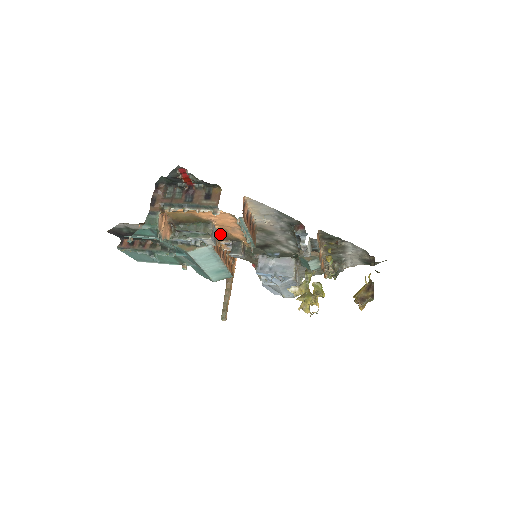
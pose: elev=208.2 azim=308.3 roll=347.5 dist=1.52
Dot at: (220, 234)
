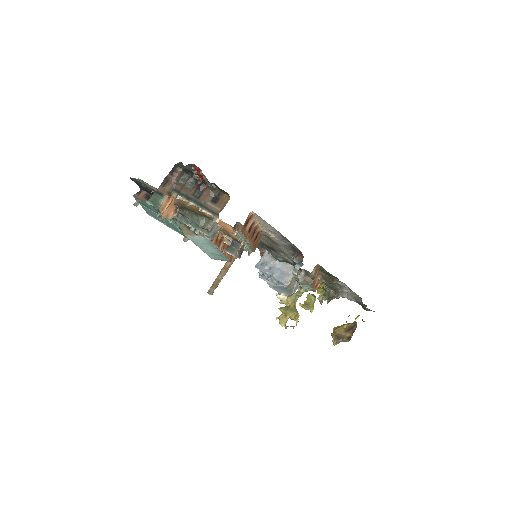
Dot at: (222, 230)
